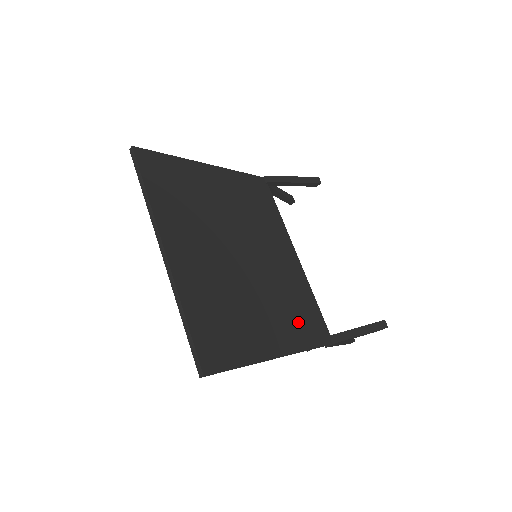
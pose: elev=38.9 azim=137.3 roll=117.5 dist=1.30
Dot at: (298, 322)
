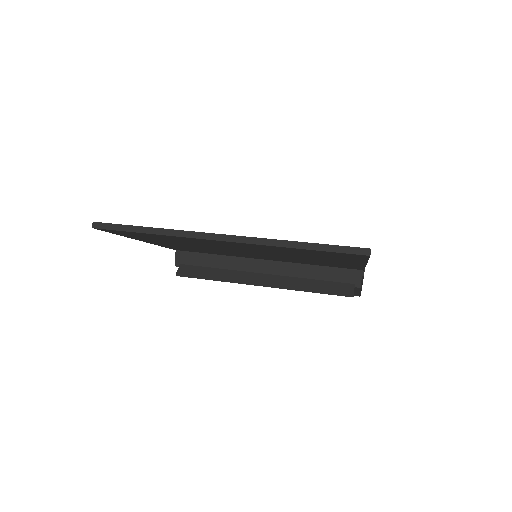
Dot at: occluded
